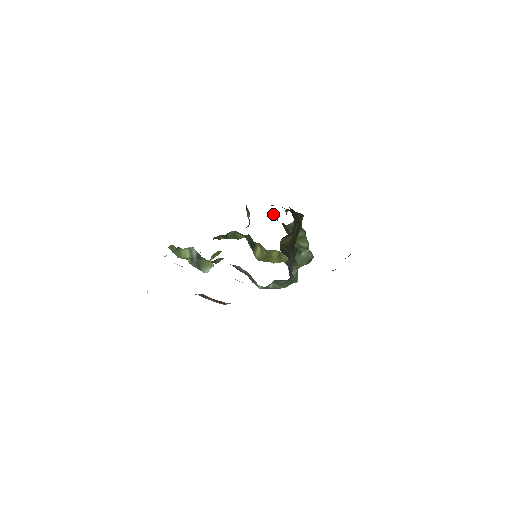
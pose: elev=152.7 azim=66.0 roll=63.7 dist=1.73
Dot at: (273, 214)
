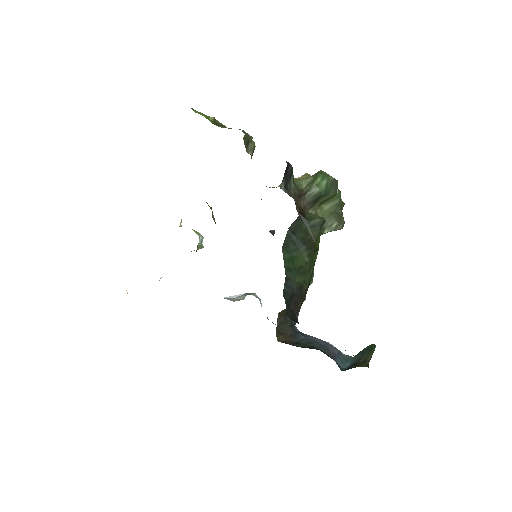
Dot at: (283, 181)
